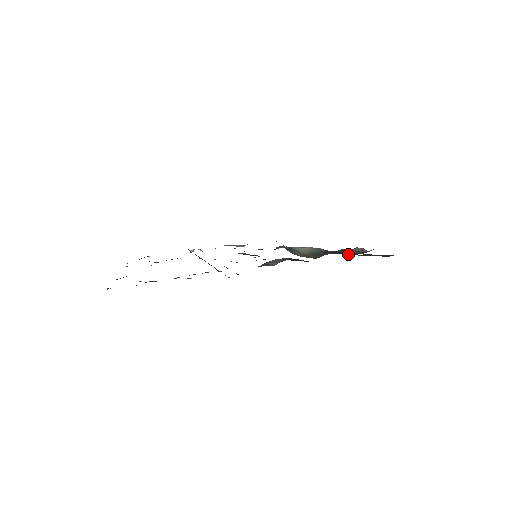
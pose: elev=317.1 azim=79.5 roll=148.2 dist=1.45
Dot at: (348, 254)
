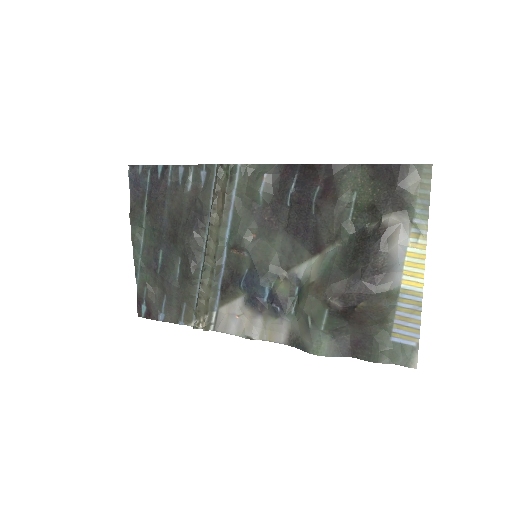
Dot at: (365, 251)
